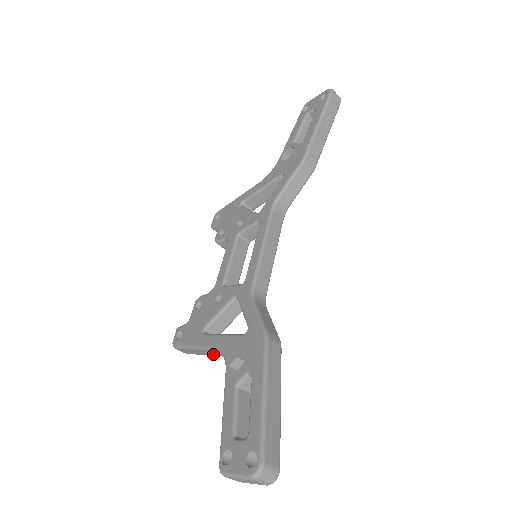
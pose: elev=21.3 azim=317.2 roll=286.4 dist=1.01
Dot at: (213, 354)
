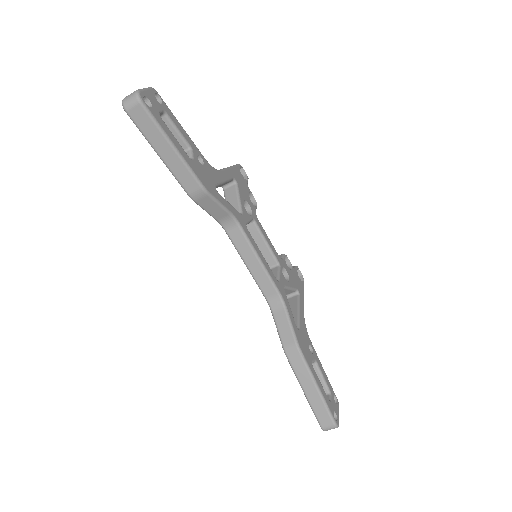
Dot at: occluded
